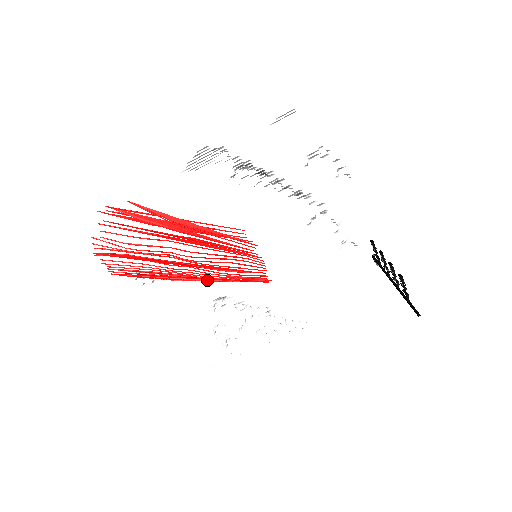
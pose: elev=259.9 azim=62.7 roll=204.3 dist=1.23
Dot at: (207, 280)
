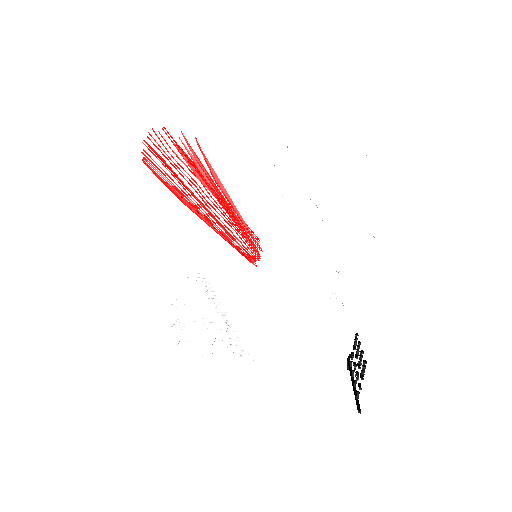
Dot at: (208, 223)
